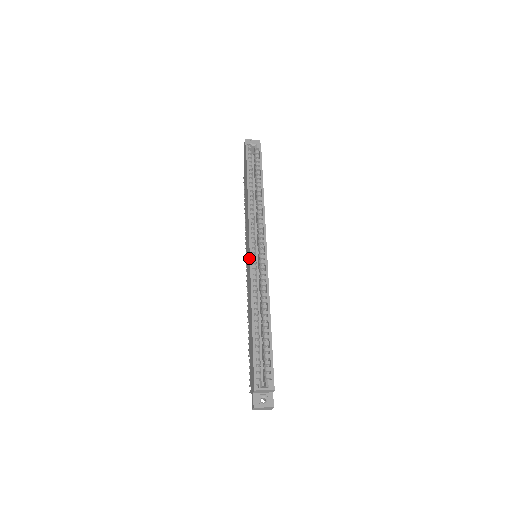
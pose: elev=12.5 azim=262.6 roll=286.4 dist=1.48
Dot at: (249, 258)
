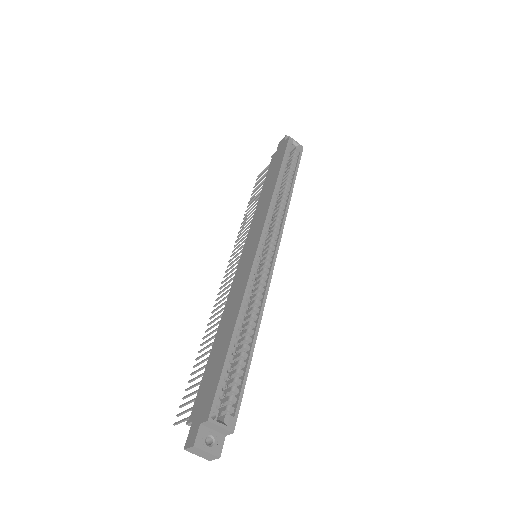
Dot at: (254, 251)
